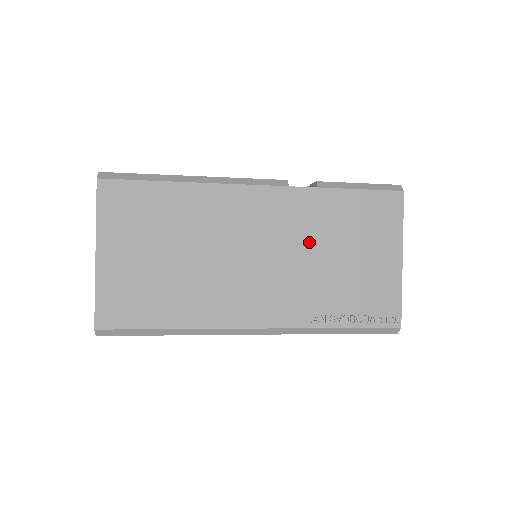
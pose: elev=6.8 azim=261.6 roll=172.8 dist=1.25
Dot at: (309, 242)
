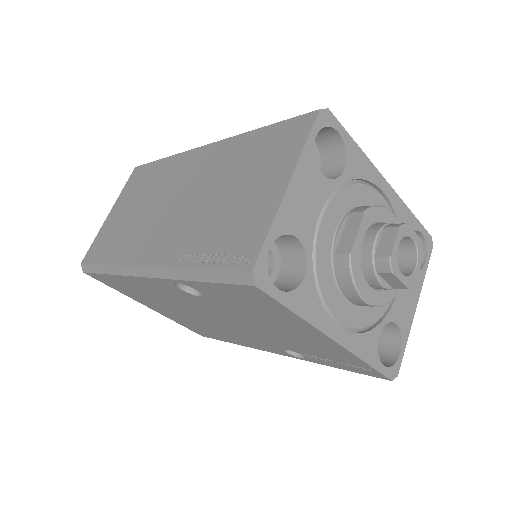
Dot at: (214, 183)
